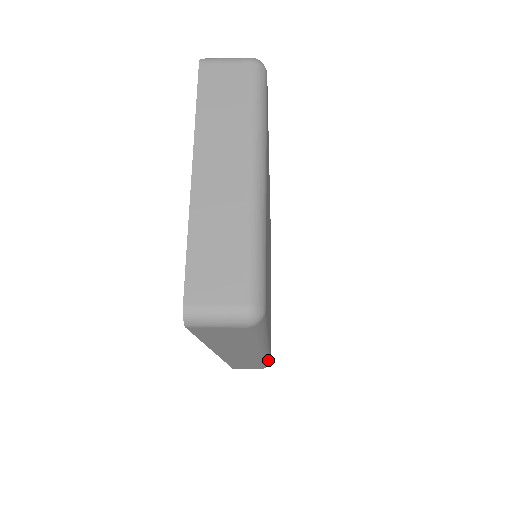
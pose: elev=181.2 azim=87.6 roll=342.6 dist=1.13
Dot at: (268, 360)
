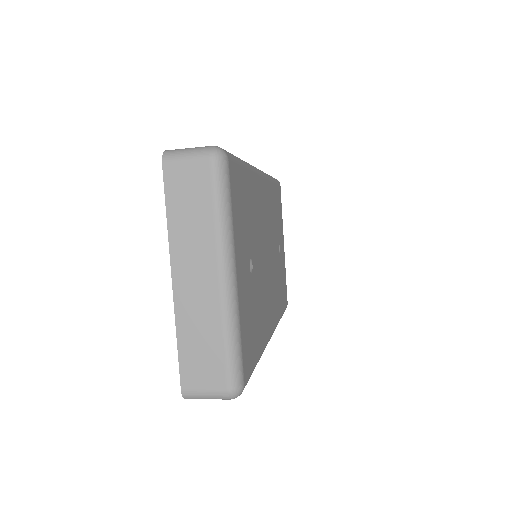
Dot at: occluded
